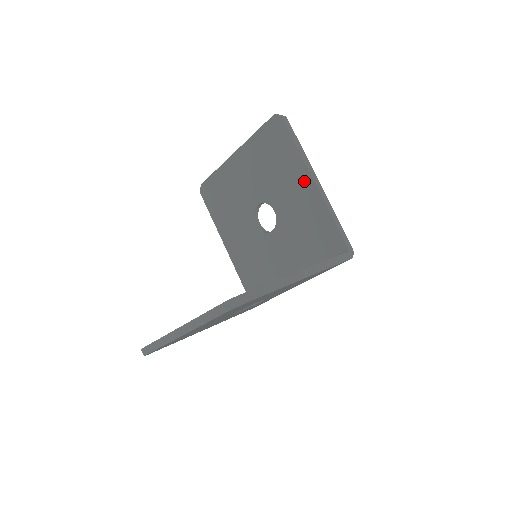
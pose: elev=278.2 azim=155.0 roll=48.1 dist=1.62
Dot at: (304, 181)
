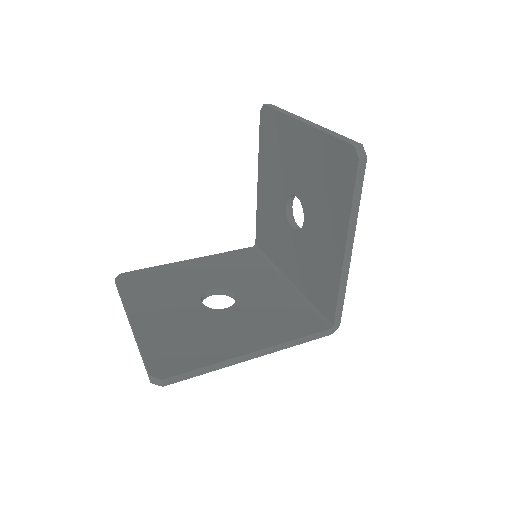
Dot at: (338, 238)
